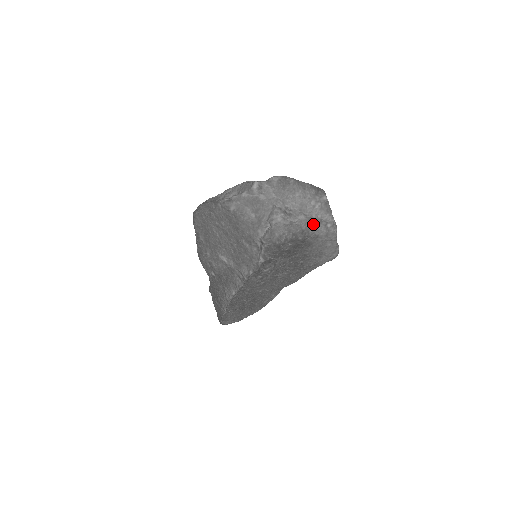
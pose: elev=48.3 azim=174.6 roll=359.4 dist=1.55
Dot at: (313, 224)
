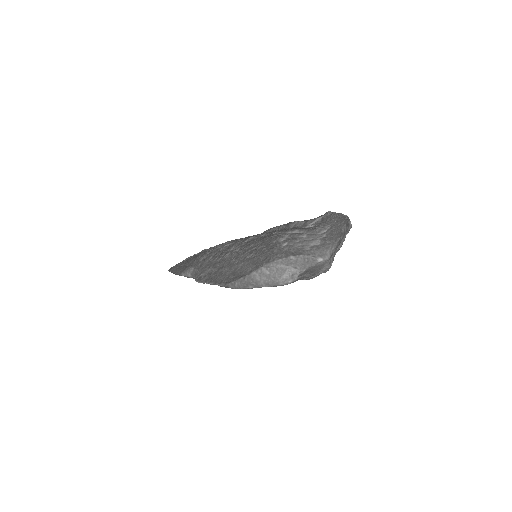
Dot at: occluded
